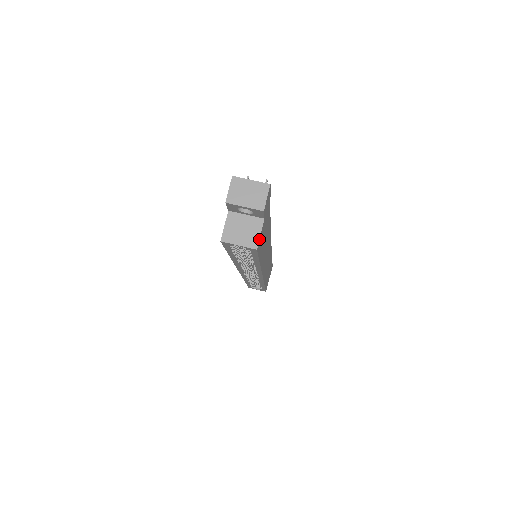
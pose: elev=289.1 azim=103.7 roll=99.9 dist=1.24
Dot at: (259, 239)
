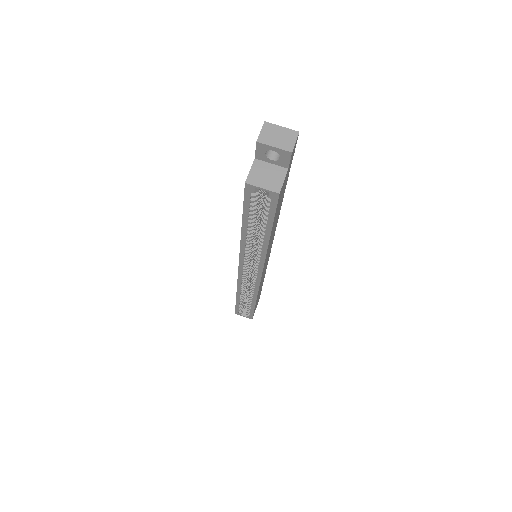
Dot at: (282, 185)
